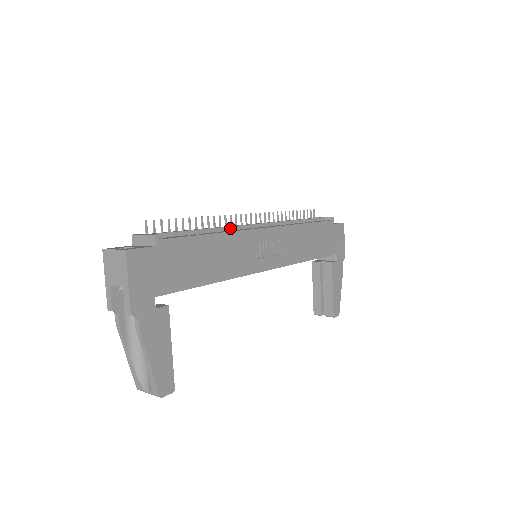
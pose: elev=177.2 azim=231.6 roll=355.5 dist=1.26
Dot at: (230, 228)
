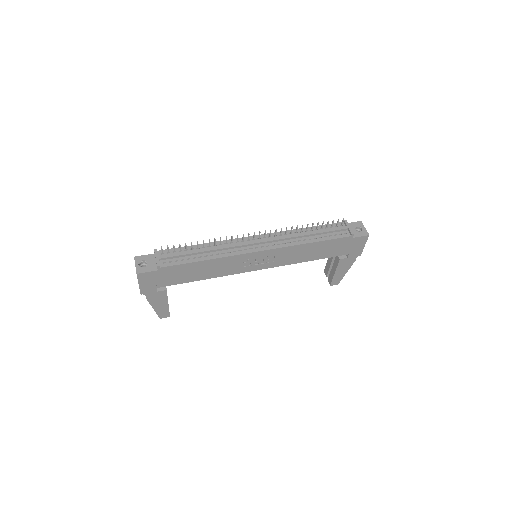
Dot at: (230, 248)
